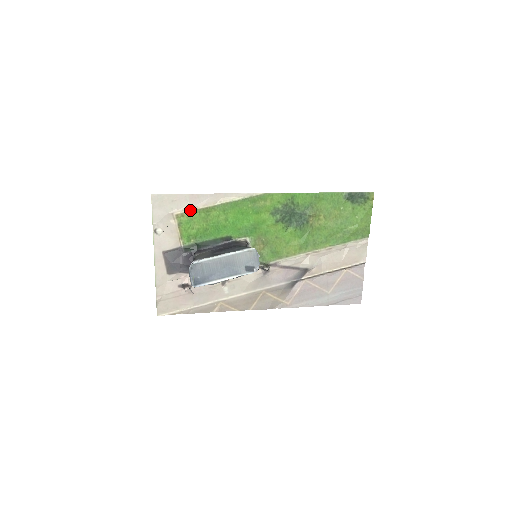
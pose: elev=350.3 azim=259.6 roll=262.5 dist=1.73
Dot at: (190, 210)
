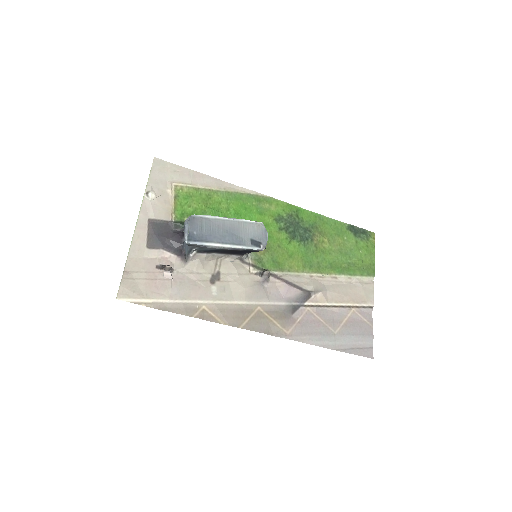
Dot at: (191, 186)
